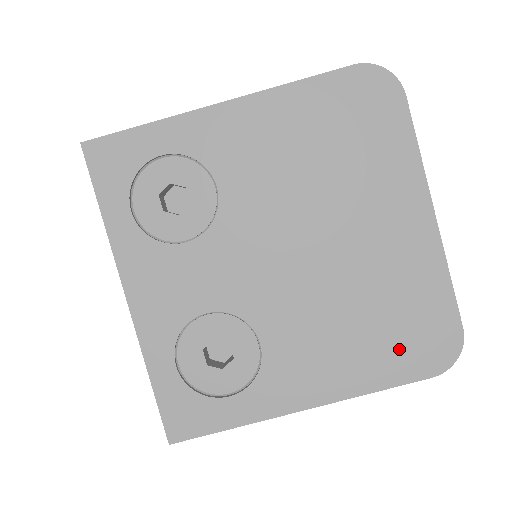
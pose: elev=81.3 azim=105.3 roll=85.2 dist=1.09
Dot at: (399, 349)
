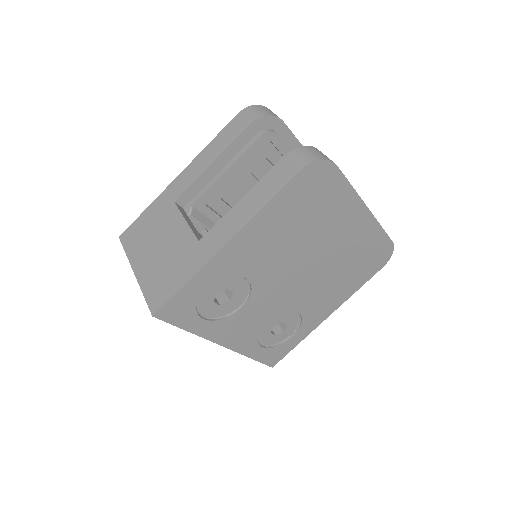
Dot at: (365, 269)
